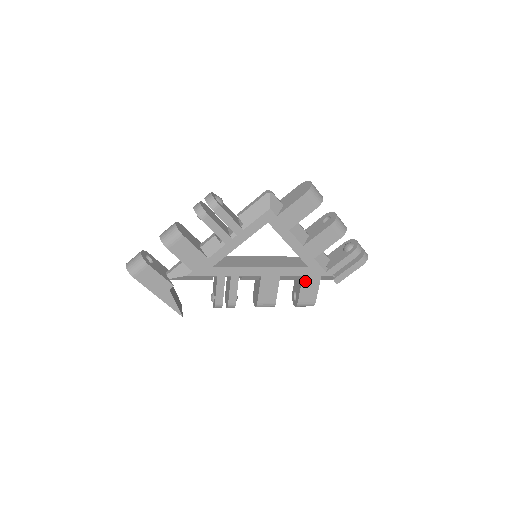
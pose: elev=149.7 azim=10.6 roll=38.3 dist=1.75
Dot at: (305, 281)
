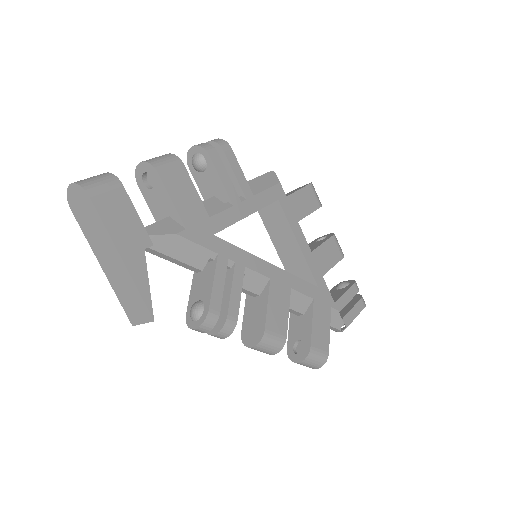
Dot at: (316, 309)
